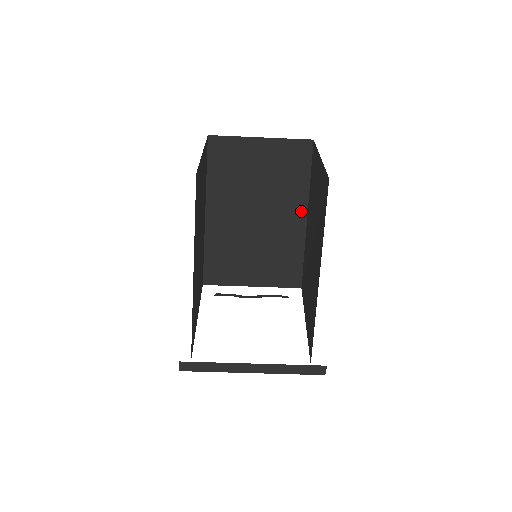
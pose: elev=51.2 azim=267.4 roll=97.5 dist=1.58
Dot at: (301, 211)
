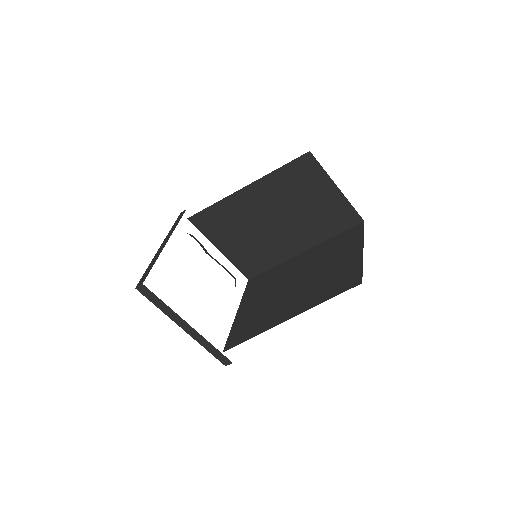
Dot at: (305, 245)
